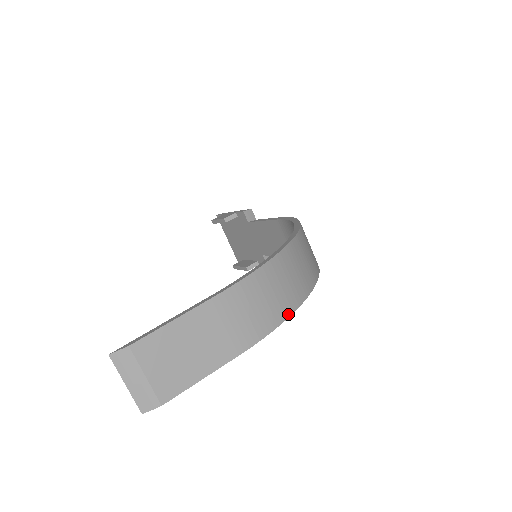
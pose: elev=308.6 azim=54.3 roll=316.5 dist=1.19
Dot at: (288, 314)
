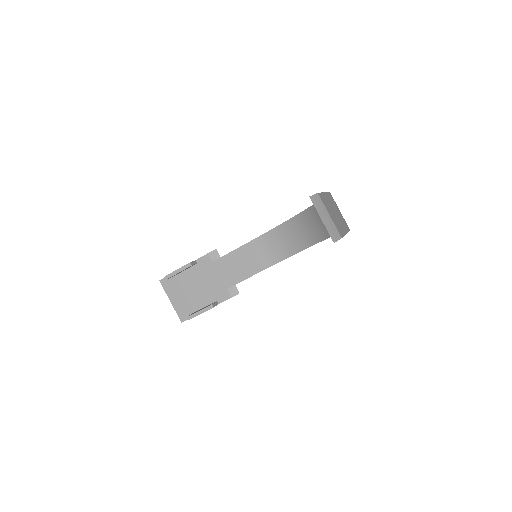
Dot at: occluded
